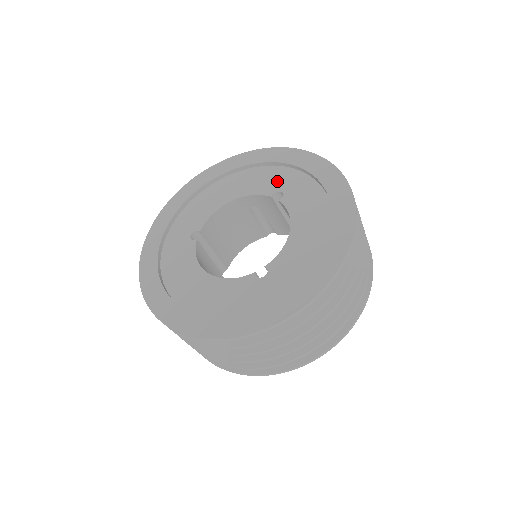
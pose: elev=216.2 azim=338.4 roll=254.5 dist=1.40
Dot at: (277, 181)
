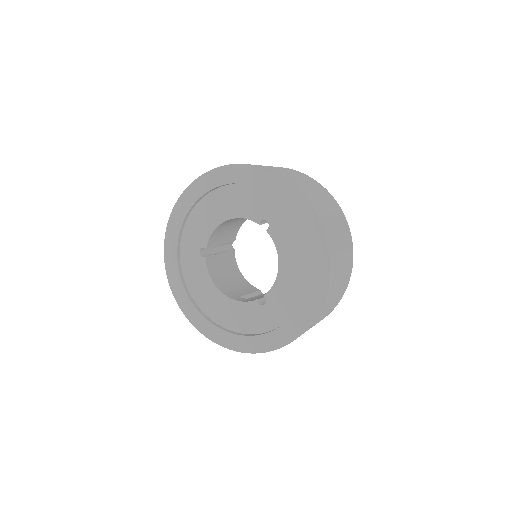
Dot at: (262, 207)
